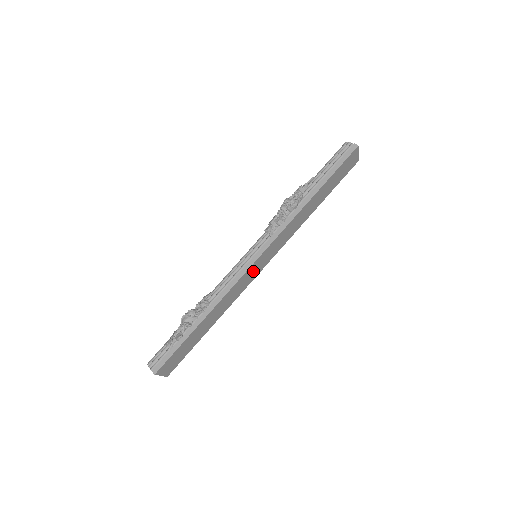
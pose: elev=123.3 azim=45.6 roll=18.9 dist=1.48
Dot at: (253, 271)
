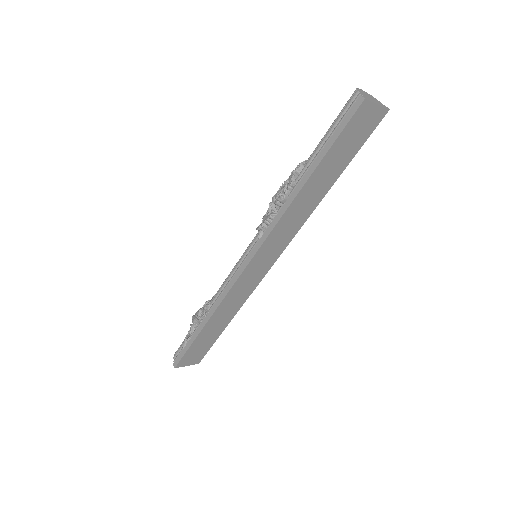
Dot at: (252, 275)
